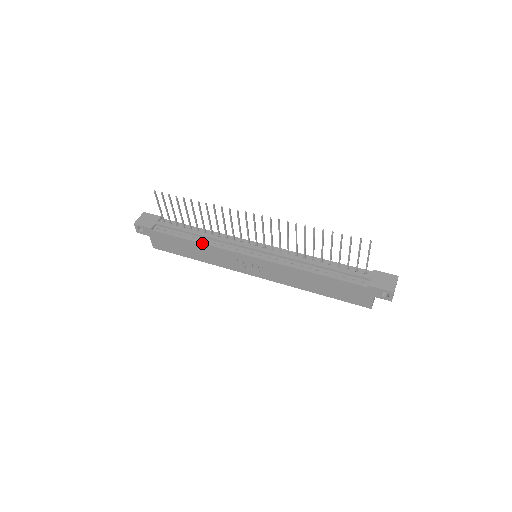
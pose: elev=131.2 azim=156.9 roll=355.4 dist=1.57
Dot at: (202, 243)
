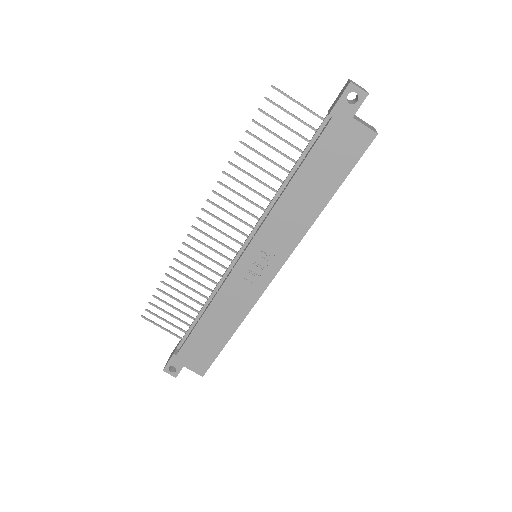
Dot at: (208, 306)
